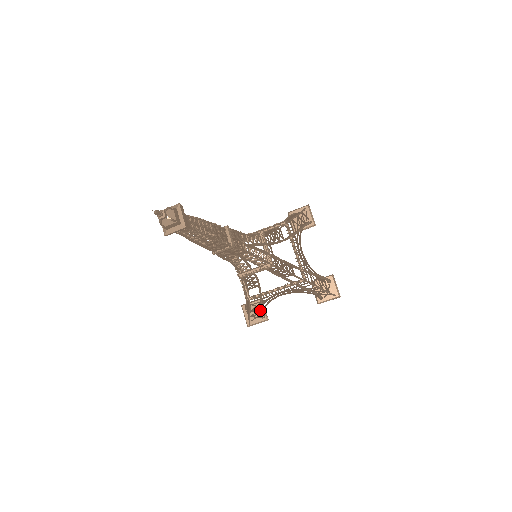
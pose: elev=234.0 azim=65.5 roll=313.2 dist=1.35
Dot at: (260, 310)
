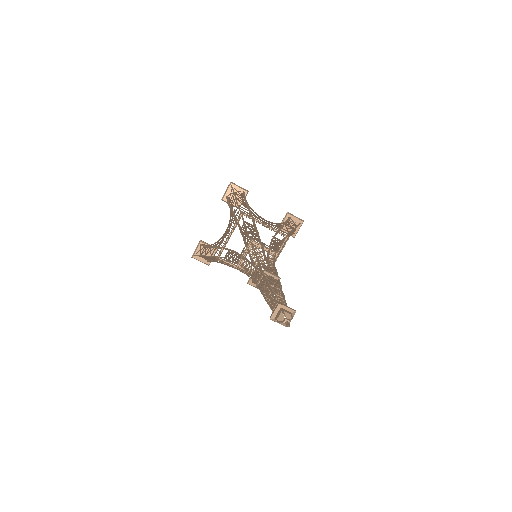
Dot at: occluded
